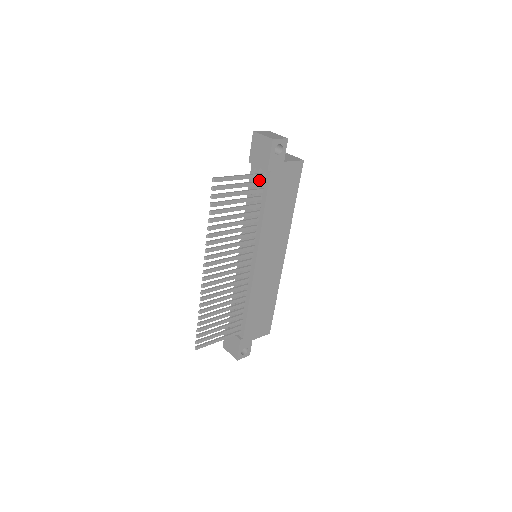
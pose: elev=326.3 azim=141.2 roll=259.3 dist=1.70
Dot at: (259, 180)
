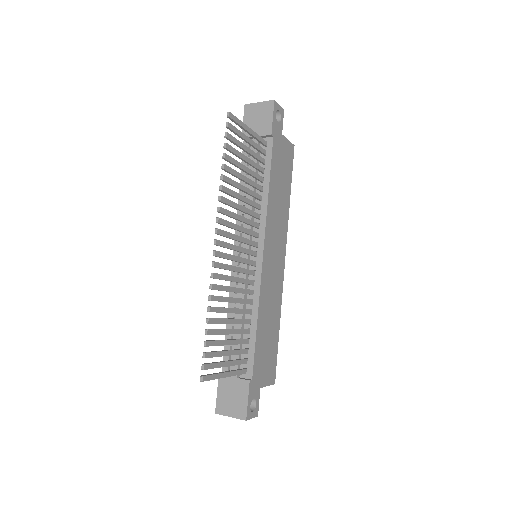
Dot at: (258, 152)
